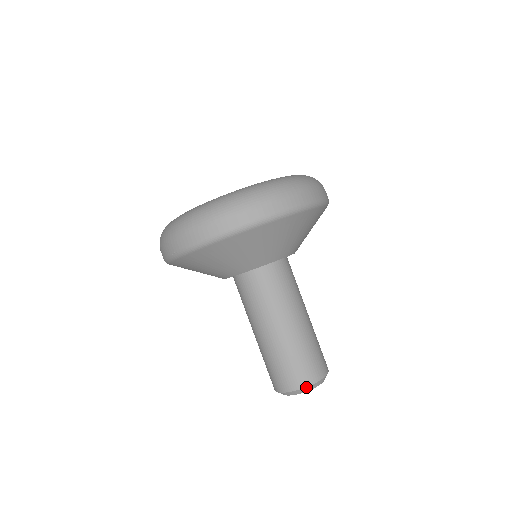
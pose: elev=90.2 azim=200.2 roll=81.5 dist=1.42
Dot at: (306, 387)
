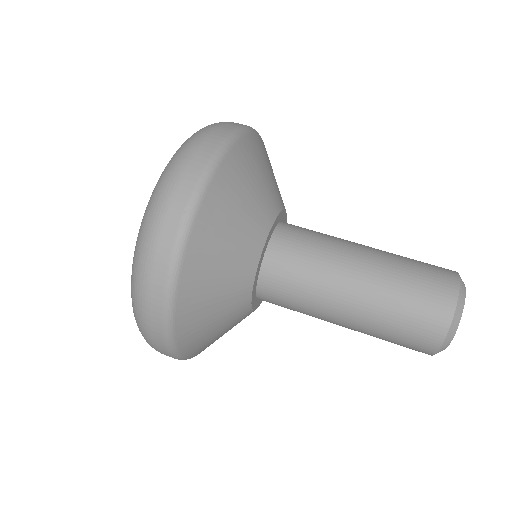
Dot at: (459, 277)
